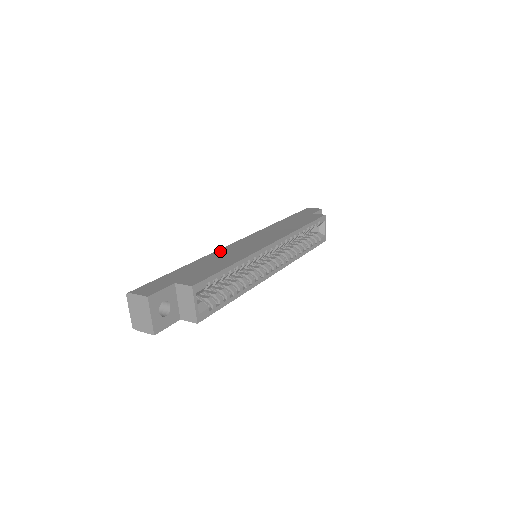
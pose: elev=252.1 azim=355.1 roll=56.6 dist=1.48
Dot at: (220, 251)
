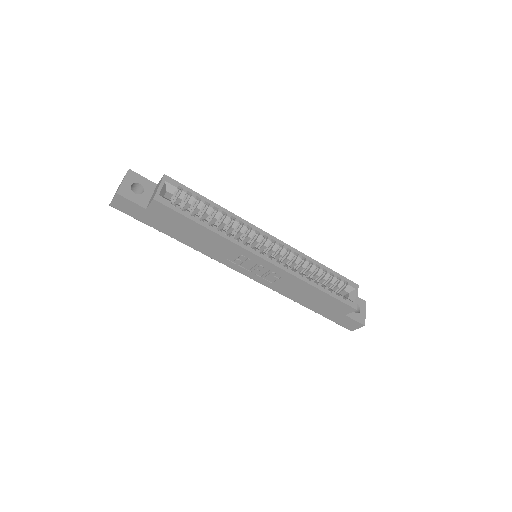
Dot at: occluded
